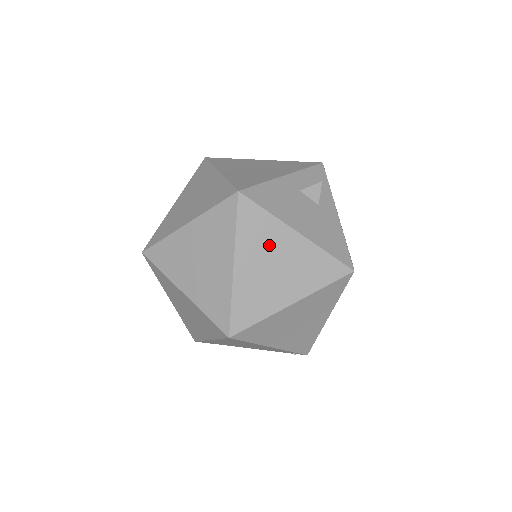
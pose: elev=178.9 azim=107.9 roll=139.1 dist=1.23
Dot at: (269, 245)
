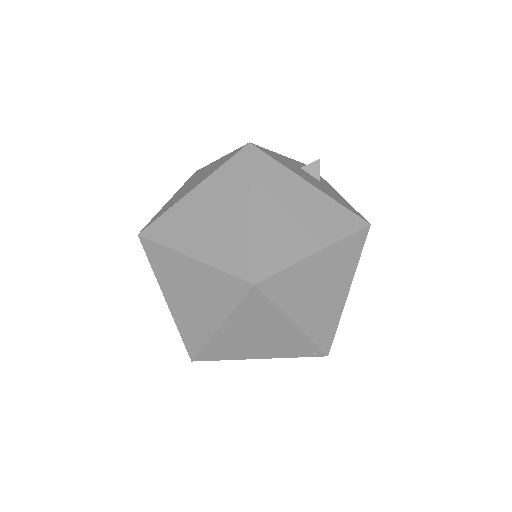
Dot at: (285, 193)
